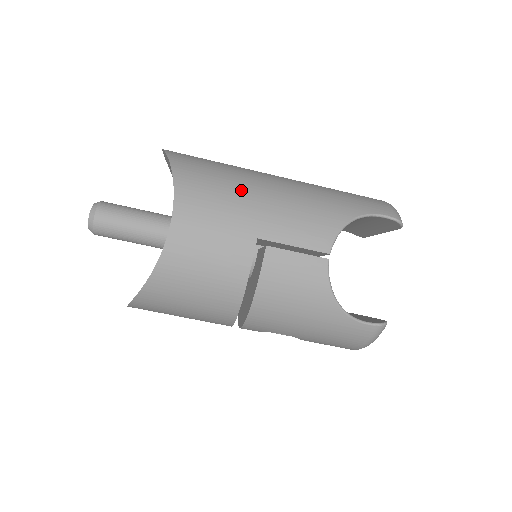
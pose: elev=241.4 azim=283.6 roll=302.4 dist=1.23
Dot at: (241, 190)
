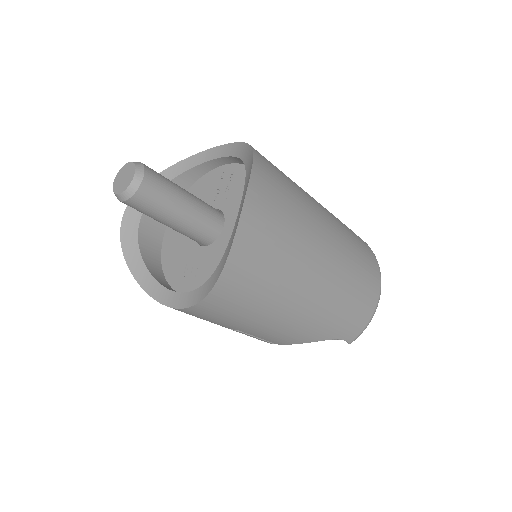
Dot at: (259, 313)
